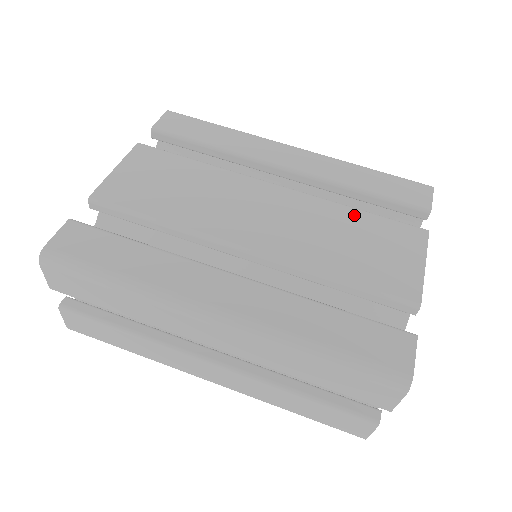
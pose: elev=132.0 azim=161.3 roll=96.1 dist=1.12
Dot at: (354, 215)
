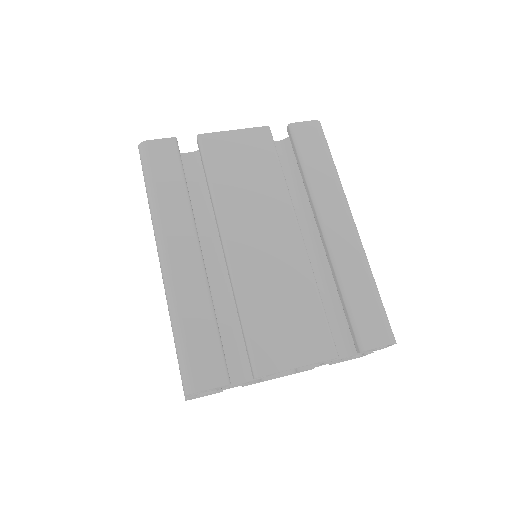
Dot at: (311, 297)
